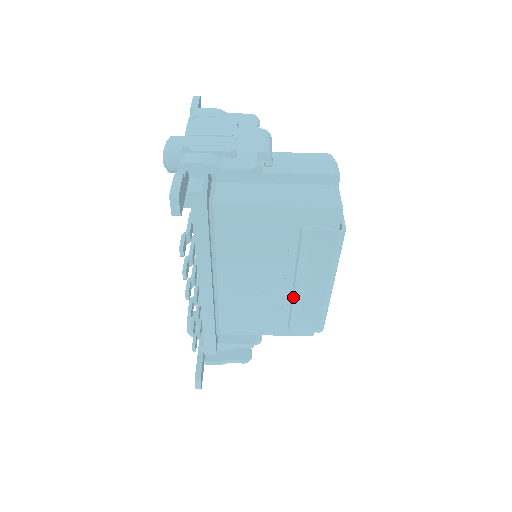
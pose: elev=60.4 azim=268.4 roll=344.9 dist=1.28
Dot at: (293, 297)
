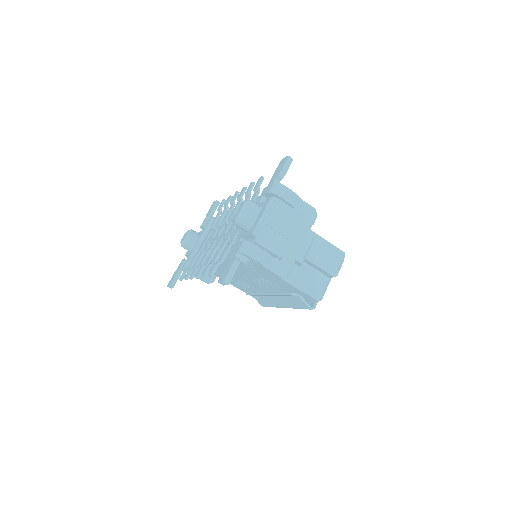
Dot at: occluded
